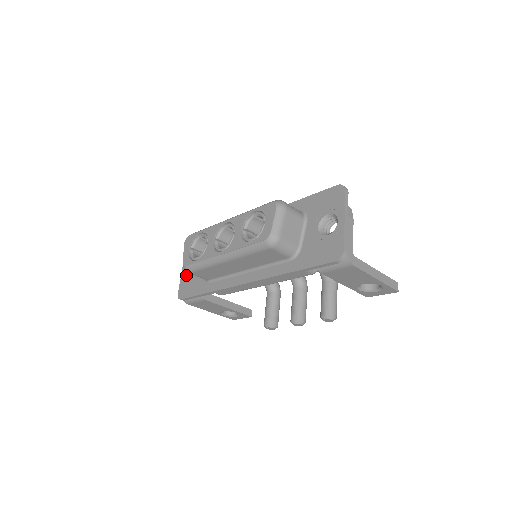
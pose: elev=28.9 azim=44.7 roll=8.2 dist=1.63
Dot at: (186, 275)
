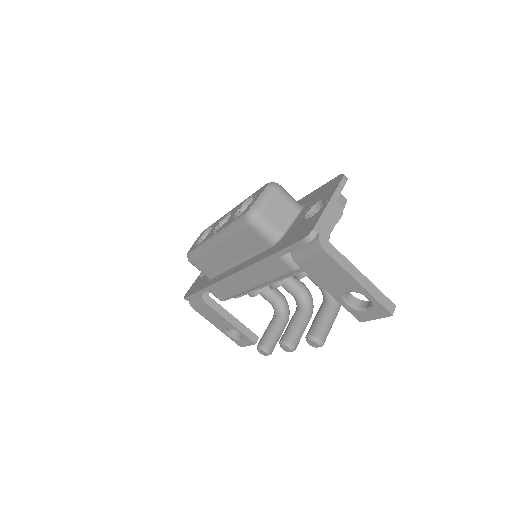
Dot at: (199, 277)
